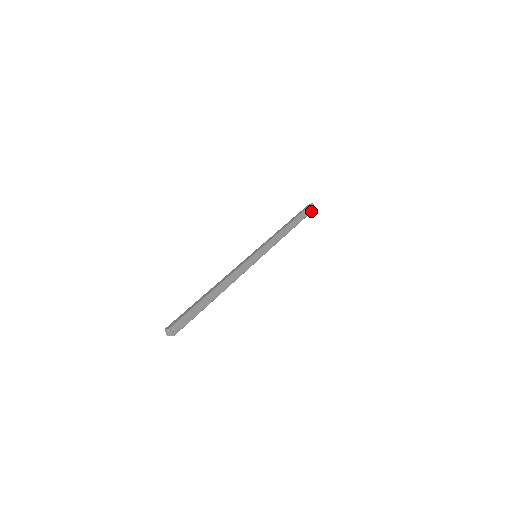
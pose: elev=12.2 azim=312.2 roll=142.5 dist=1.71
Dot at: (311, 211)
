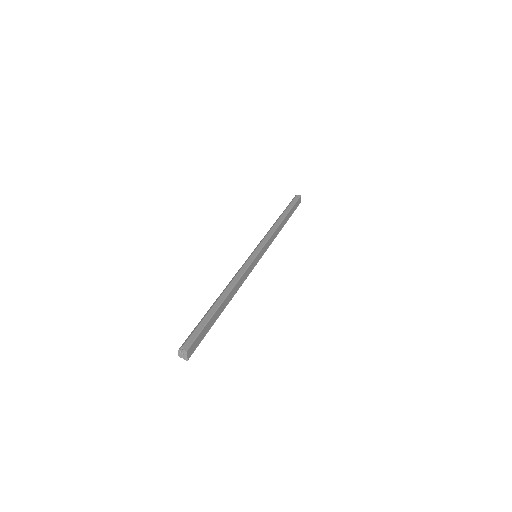
Dot at: (297, 199)
